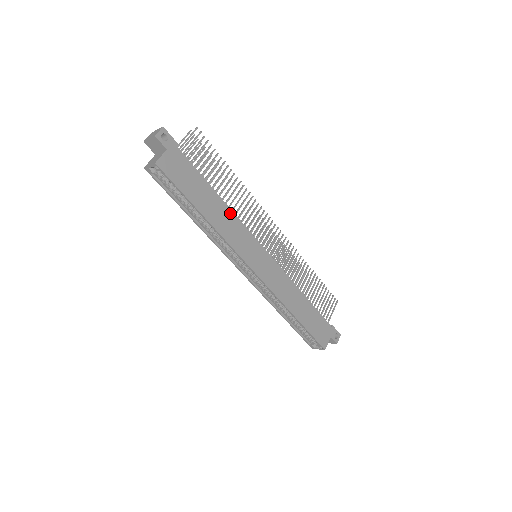
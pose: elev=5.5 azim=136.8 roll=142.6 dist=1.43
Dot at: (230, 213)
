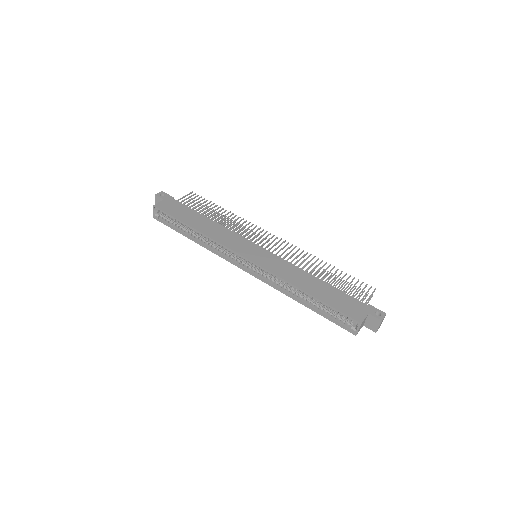
Dot at: (220, 227)
